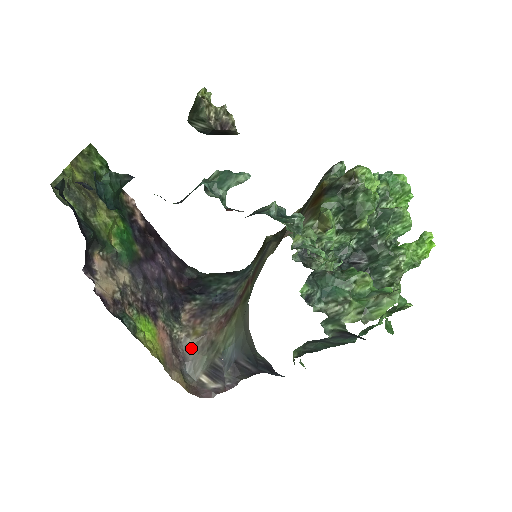
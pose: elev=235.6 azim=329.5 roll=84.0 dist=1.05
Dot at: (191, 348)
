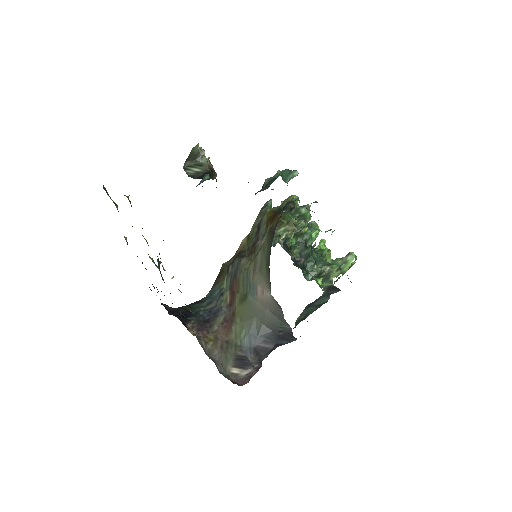
Dot at: (213, 351)
